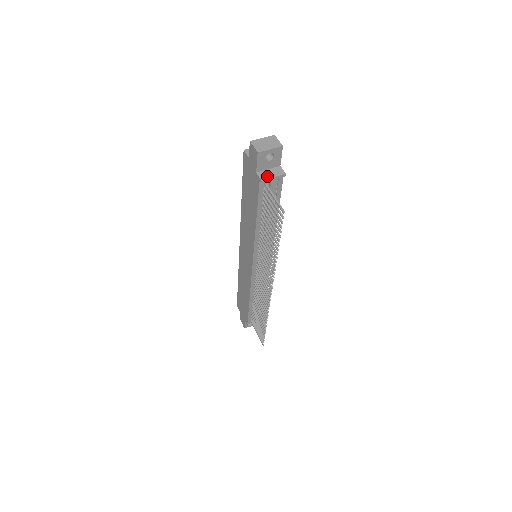
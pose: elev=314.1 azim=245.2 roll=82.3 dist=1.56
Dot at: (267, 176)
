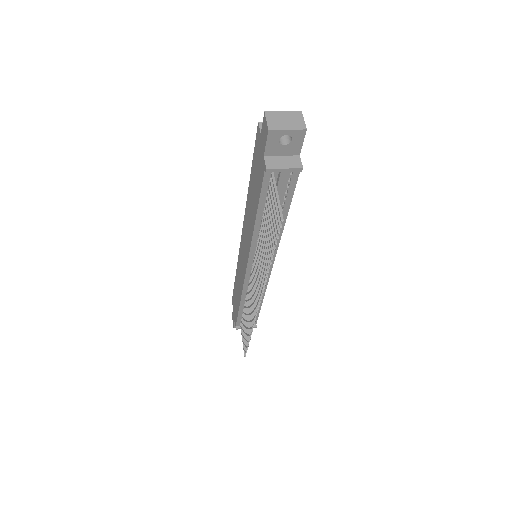
Dot at: (276, 165)
